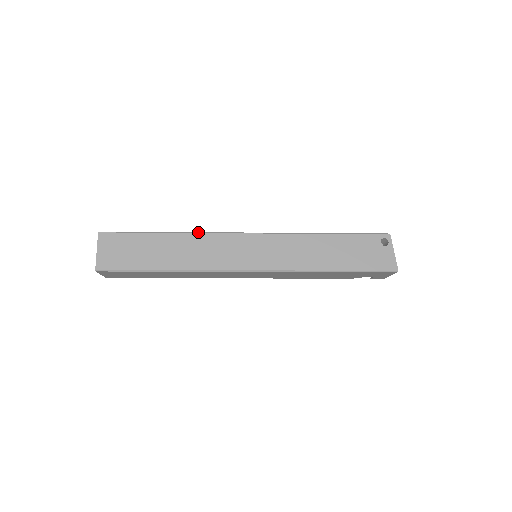
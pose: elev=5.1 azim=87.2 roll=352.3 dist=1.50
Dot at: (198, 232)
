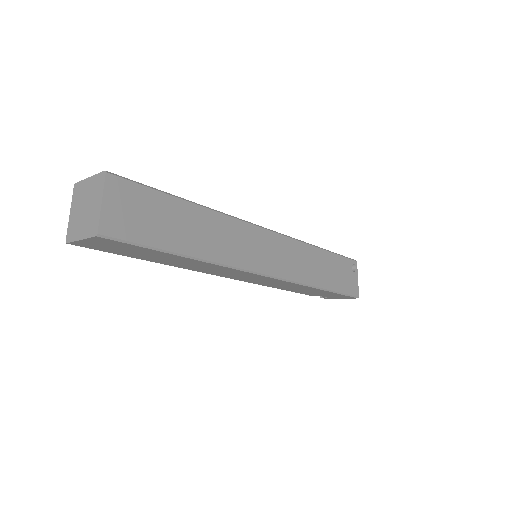
Dot at: occluded
